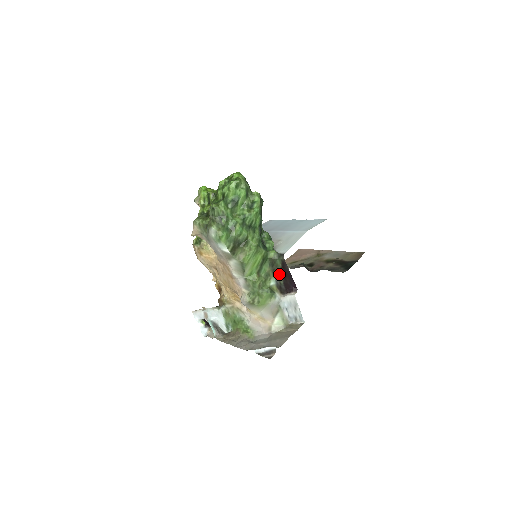
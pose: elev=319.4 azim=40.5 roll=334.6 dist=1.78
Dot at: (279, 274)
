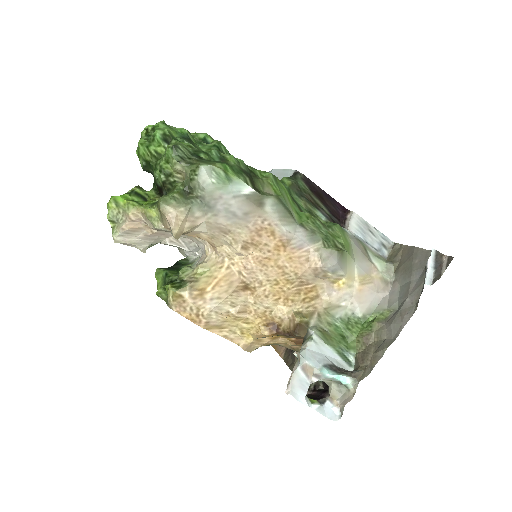
Dot at: (316, 202)
